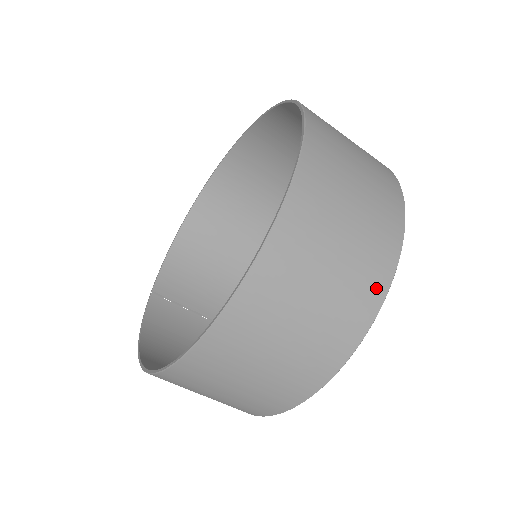
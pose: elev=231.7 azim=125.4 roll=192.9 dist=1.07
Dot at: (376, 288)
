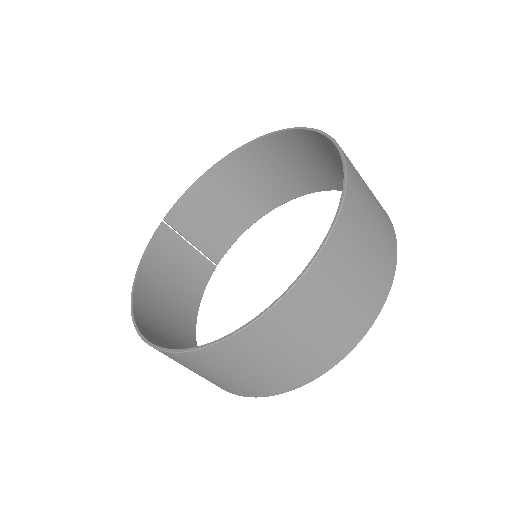
Dot at: (320, 367)
